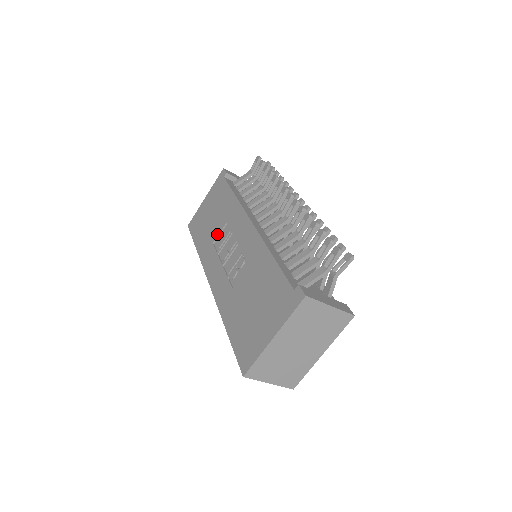
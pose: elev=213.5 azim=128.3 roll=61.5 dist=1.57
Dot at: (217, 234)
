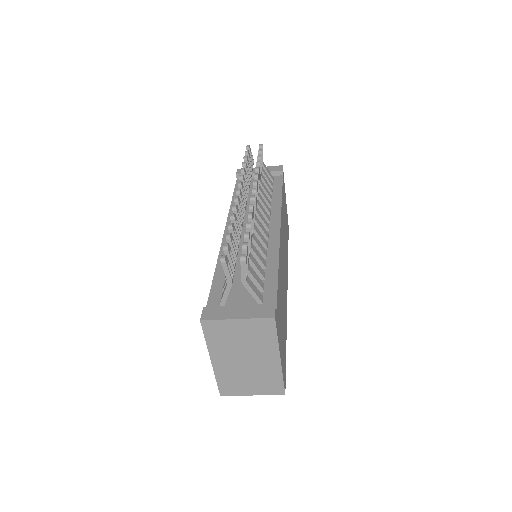
Dot at: occluded
